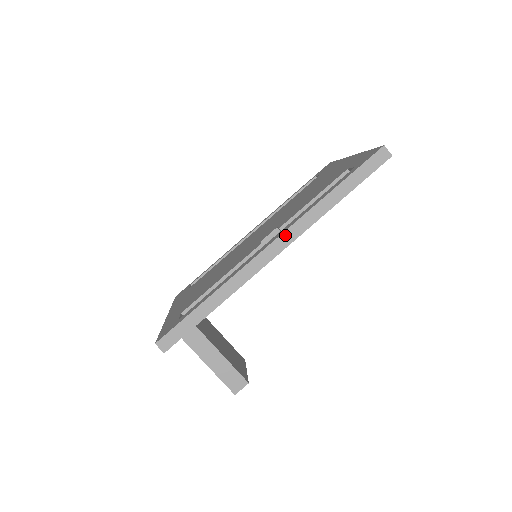
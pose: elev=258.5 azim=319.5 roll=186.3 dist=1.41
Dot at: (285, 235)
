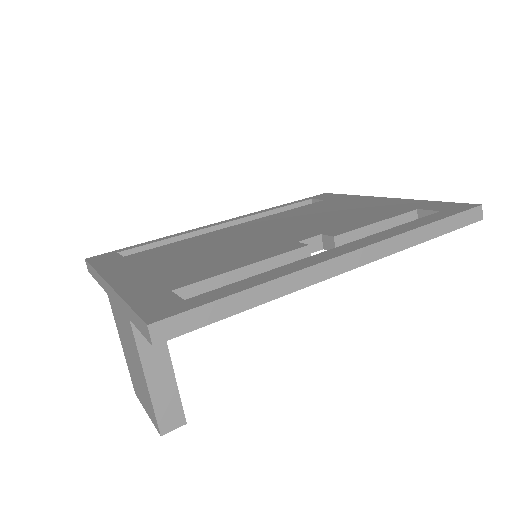
Dot at: (370, 249)
